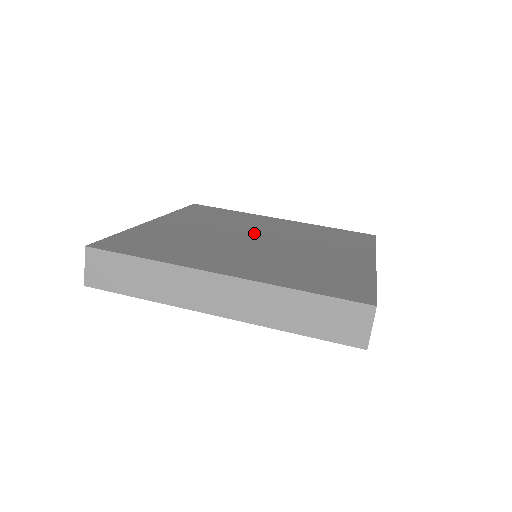
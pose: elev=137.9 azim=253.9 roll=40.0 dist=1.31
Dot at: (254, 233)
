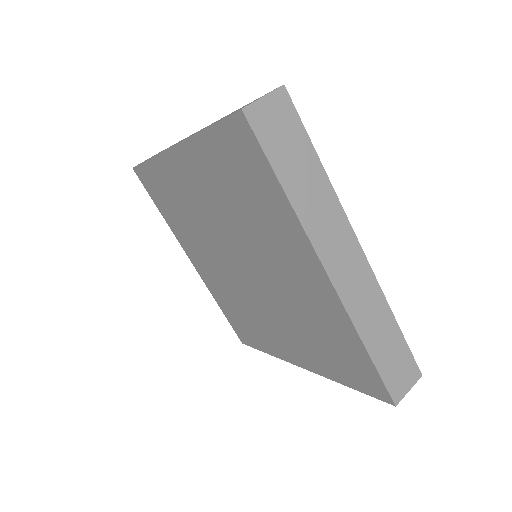
Dot at: occluded
